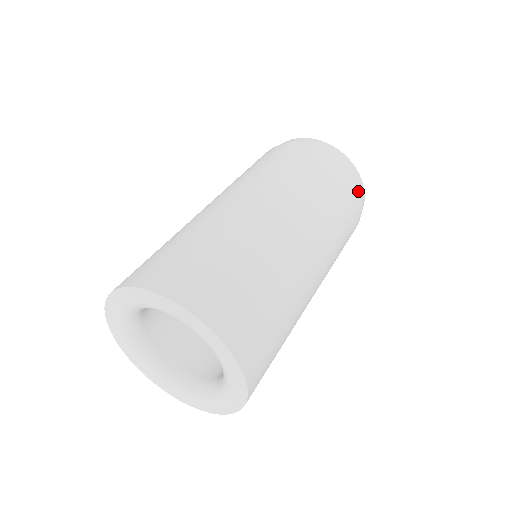
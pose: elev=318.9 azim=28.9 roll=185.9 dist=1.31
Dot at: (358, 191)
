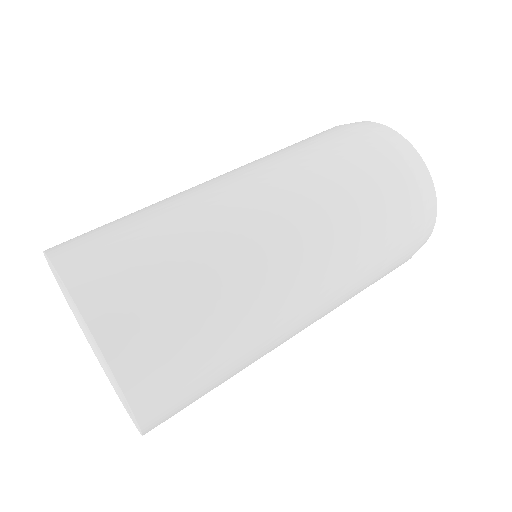
Dot at: (419, 200)
